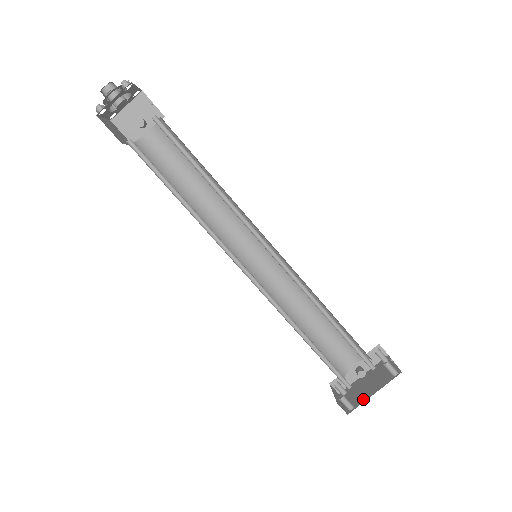
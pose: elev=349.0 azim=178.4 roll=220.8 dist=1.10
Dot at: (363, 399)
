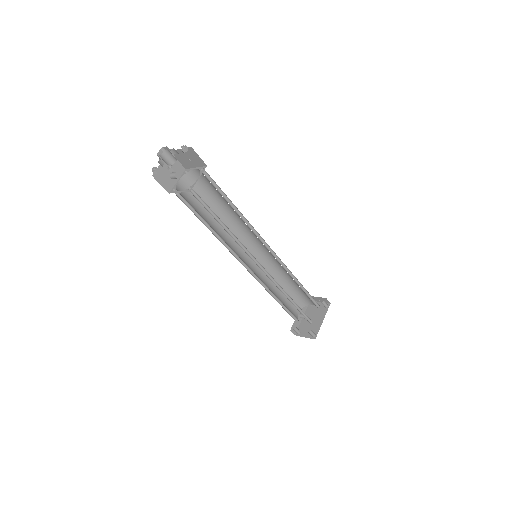
Dot at: (318, 327)
